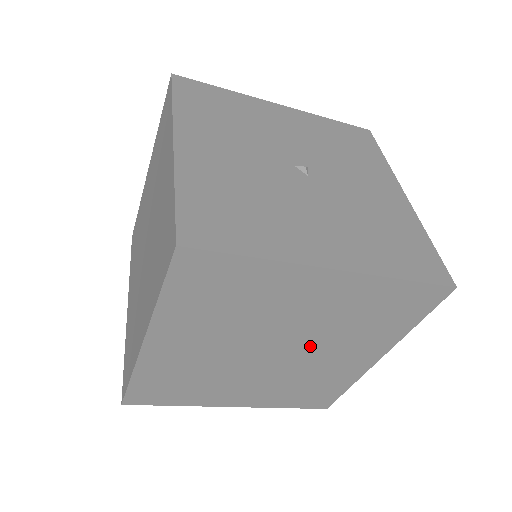
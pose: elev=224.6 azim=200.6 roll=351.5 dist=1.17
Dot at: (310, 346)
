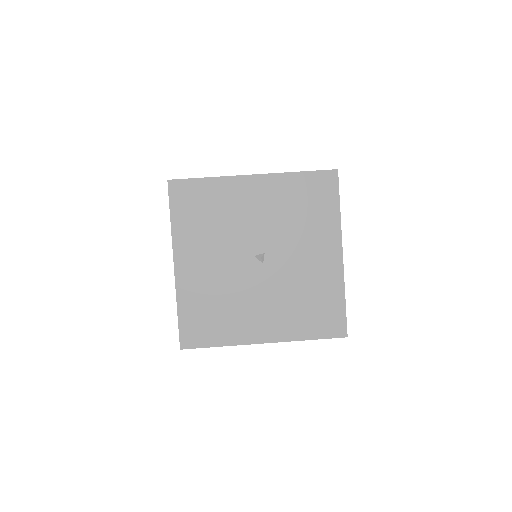
Dot at: occluded
